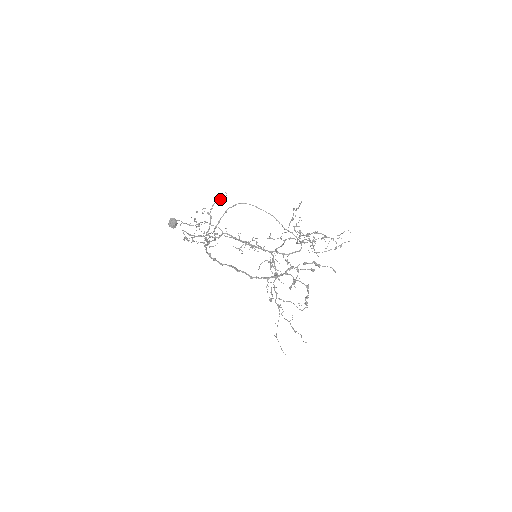
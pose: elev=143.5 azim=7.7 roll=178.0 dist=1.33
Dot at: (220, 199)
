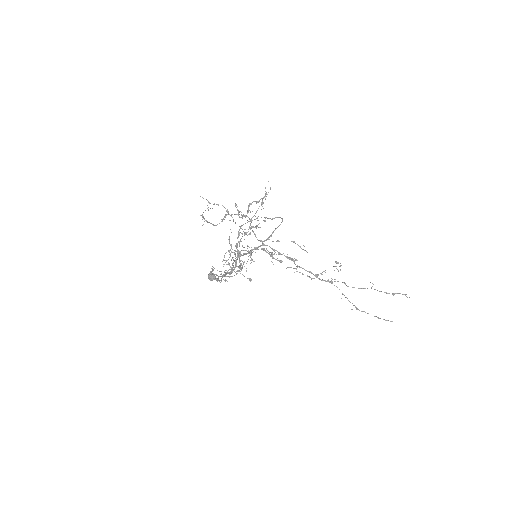
Dot at: (229, 237)
